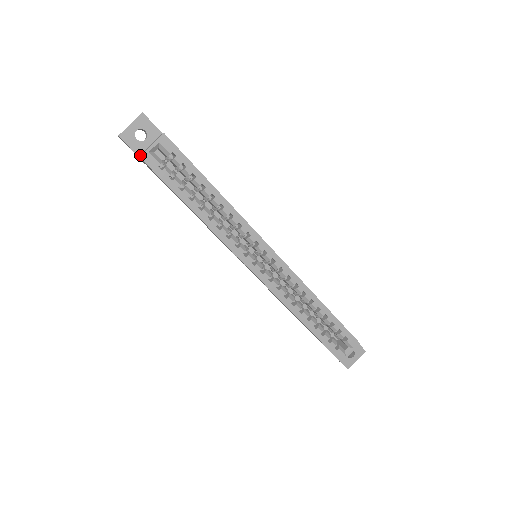
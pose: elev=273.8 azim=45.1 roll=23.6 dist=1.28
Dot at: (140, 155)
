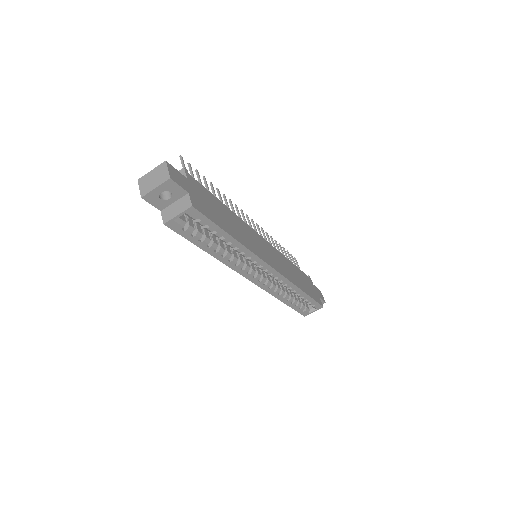
Dot at: (165, 223)
